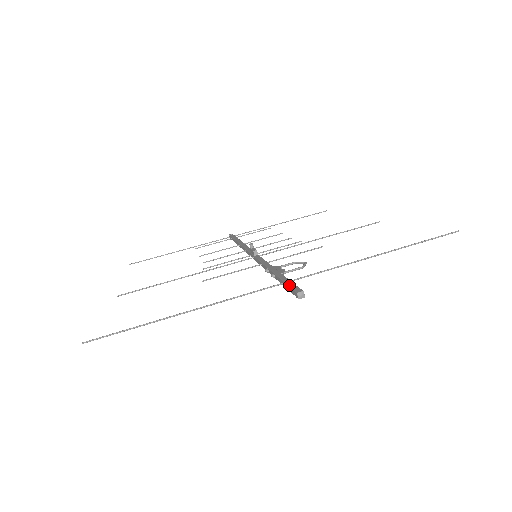
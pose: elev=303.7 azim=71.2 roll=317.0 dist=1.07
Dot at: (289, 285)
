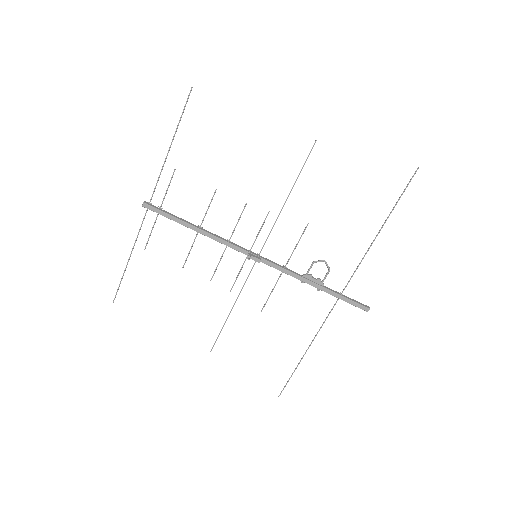
Dot at: occluded
